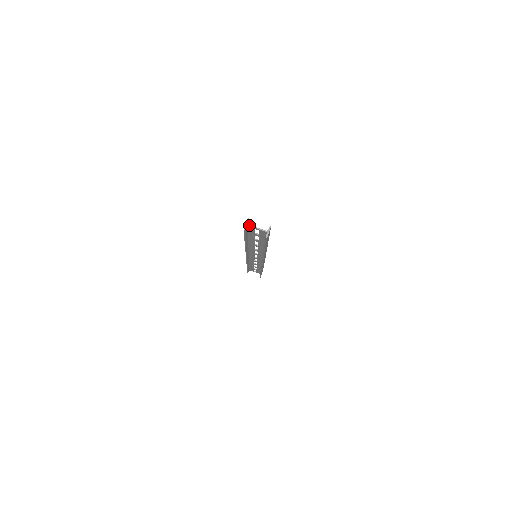
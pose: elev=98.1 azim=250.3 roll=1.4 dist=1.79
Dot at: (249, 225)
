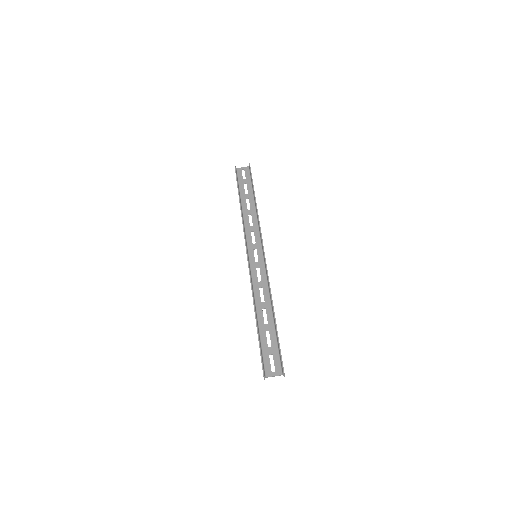
Dot at: occluded
